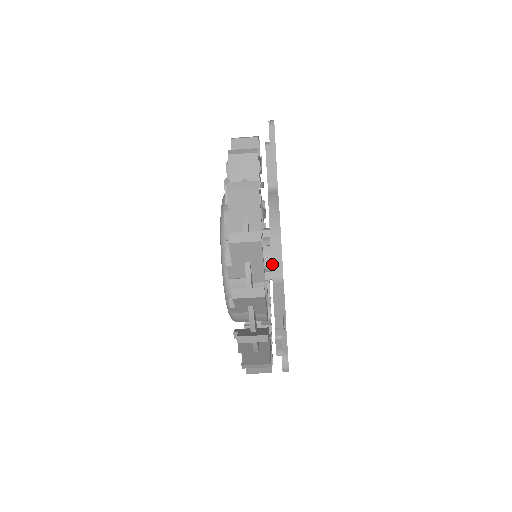
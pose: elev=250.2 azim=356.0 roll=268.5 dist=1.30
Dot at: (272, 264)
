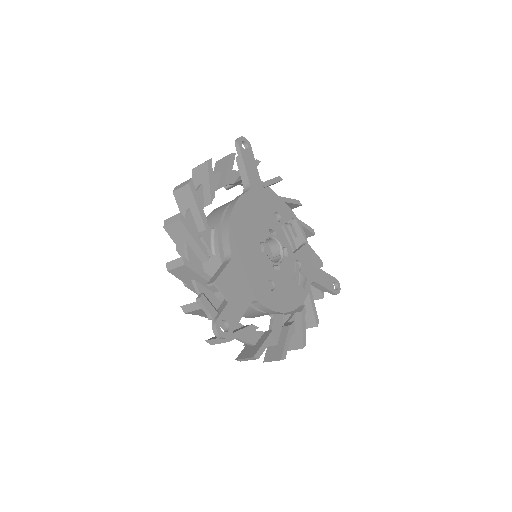
Dot at: (223, 247)
